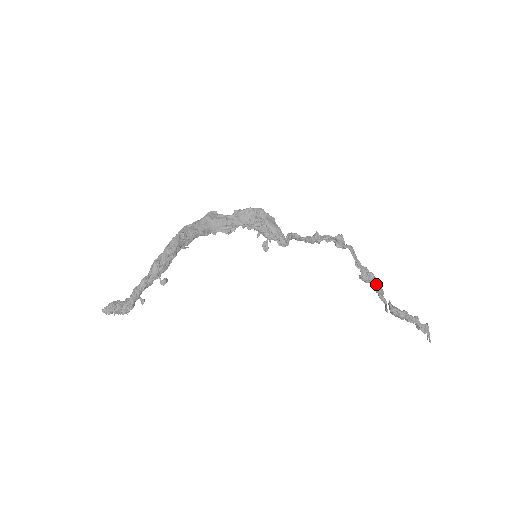
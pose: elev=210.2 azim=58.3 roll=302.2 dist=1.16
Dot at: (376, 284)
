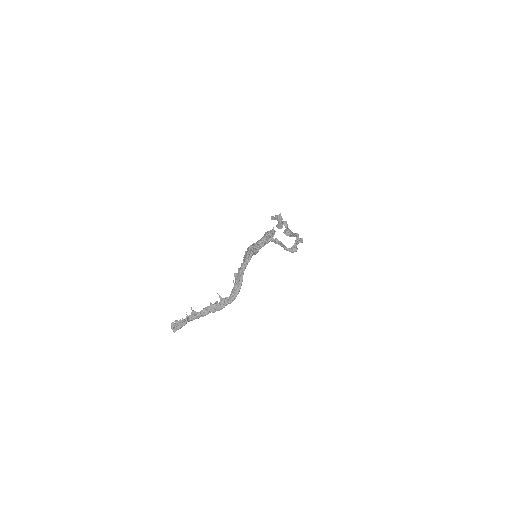
Dot at: (284, 224)
